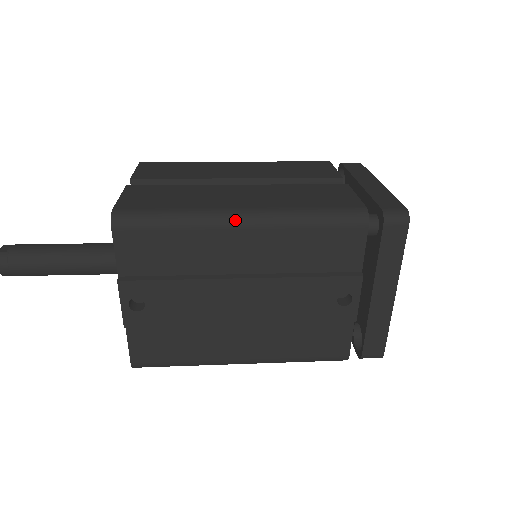
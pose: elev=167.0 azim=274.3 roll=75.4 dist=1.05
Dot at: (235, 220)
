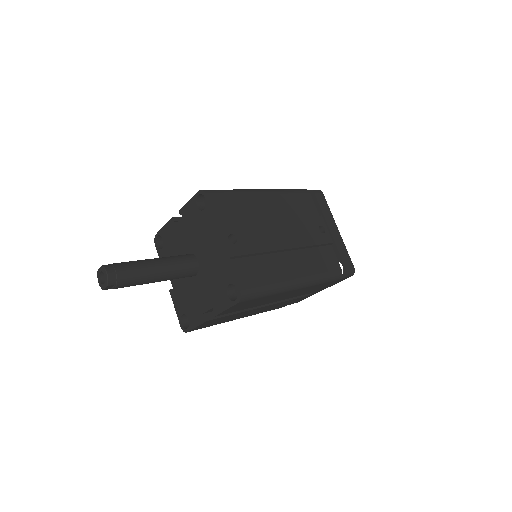
Dot at: (258, 190)
